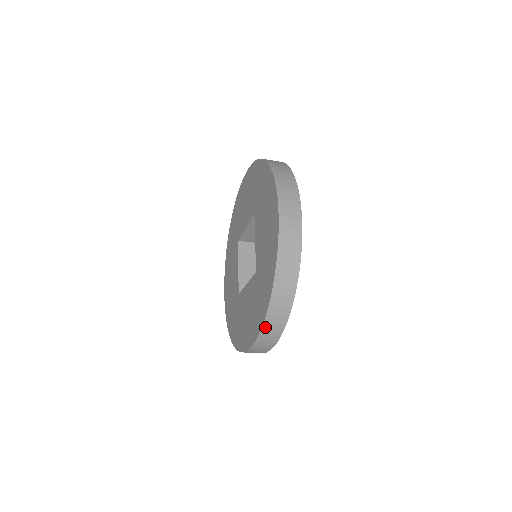
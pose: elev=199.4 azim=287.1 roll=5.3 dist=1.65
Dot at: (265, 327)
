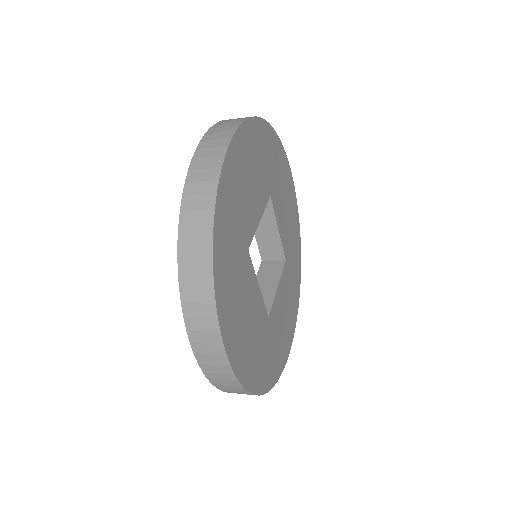
Dot at: (185, 299)
